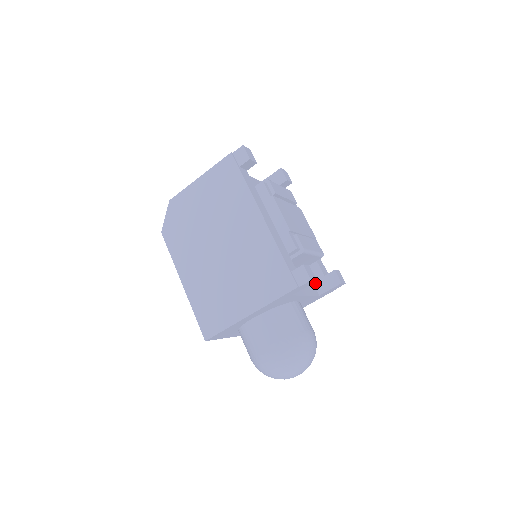
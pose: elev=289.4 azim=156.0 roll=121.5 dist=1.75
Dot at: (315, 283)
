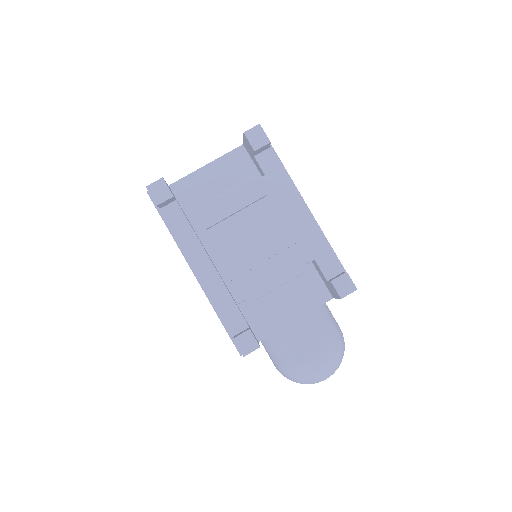
Dot at: (325, 284)
